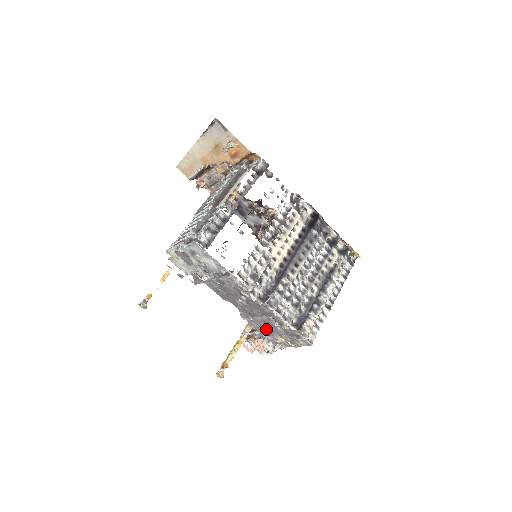
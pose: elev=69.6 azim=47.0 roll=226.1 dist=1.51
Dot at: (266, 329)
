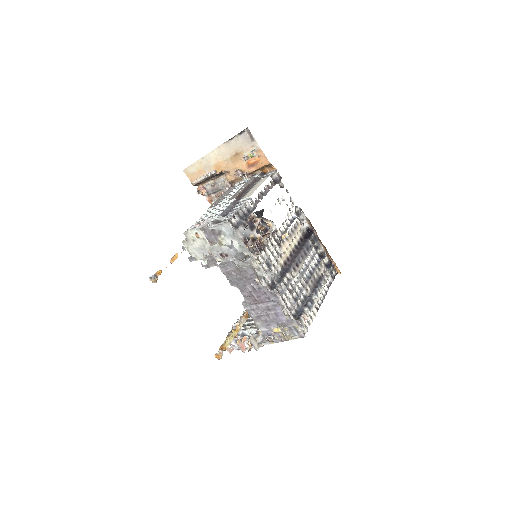
Dot at: (265, 318)
